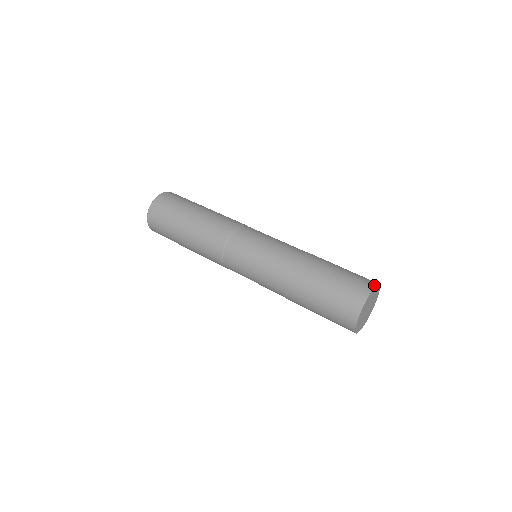
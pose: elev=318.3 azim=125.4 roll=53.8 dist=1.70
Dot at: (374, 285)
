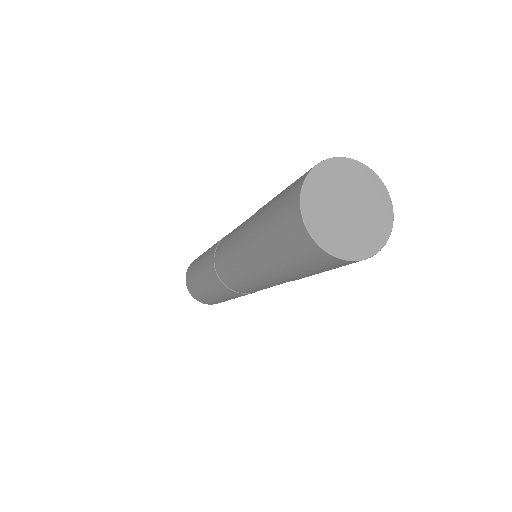
Dot at: (358, 162)
